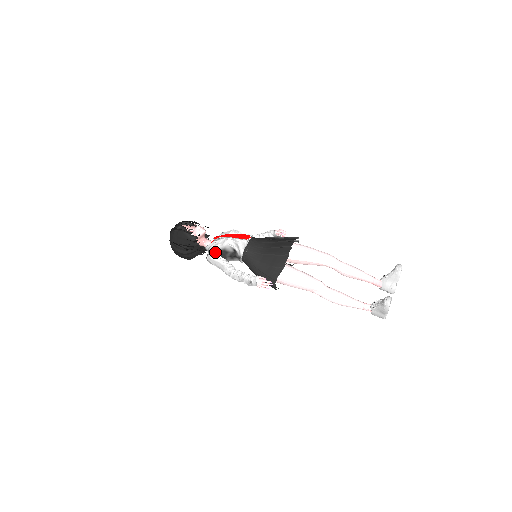
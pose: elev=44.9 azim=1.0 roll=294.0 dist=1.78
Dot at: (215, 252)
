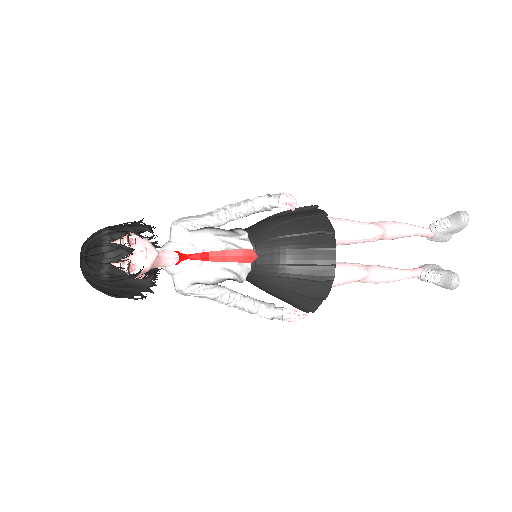
Dot at: (192, 285)
